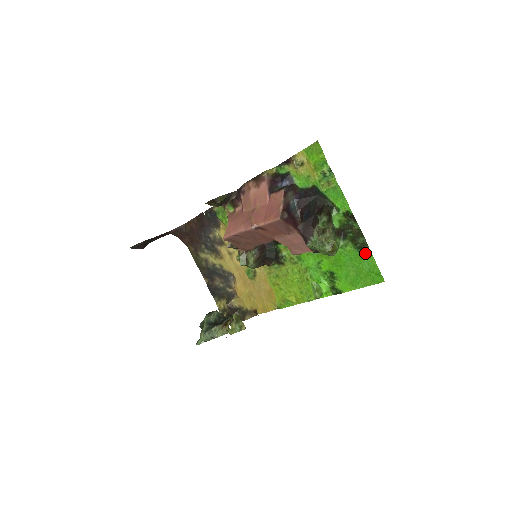
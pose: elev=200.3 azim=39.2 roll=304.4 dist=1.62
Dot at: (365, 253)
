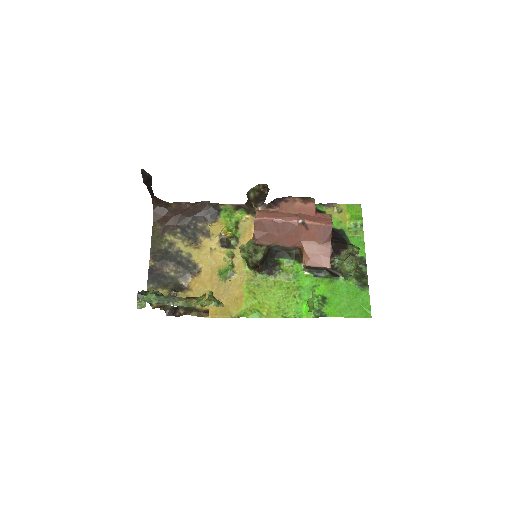
Dot at: (363, 291)
